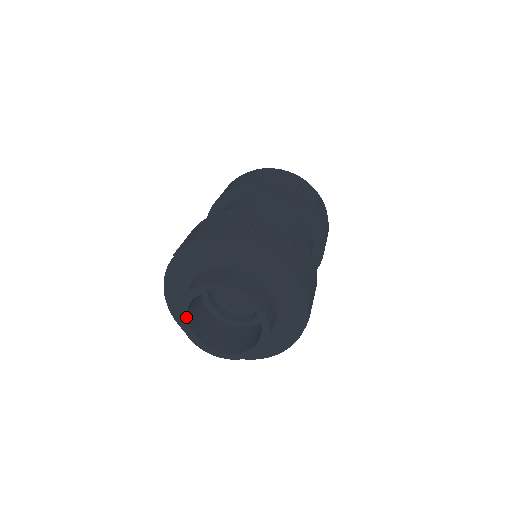
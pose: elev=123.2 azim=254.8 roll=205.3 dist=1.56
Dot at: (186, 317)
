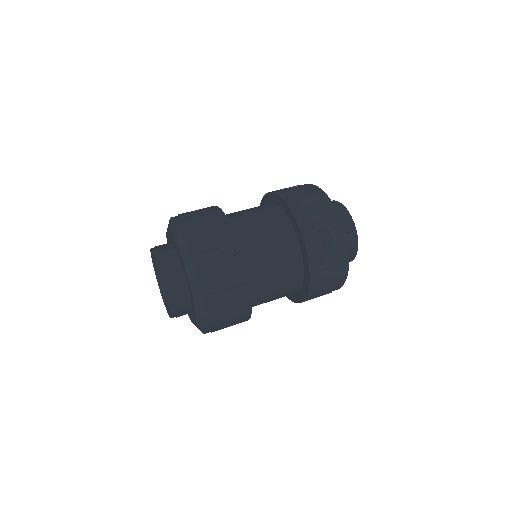
Dot at: (157, 277)
